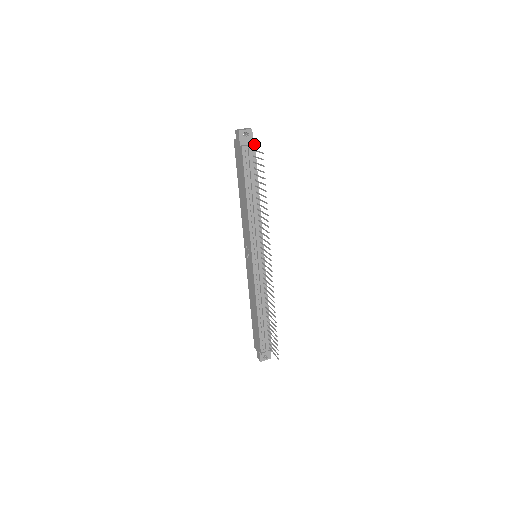
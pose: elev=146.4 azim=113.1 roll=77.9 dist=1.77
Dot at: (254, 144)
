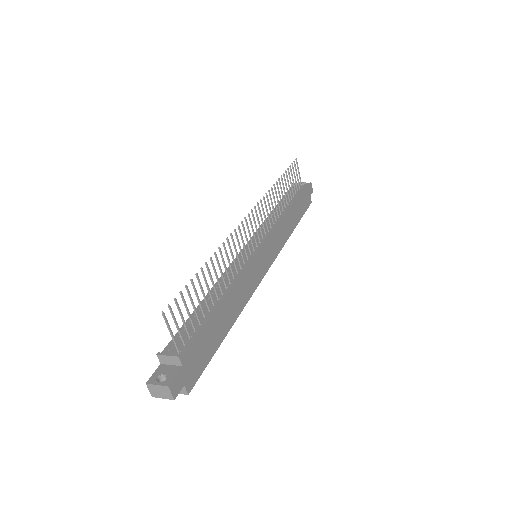
Dot at: (305, 183)
